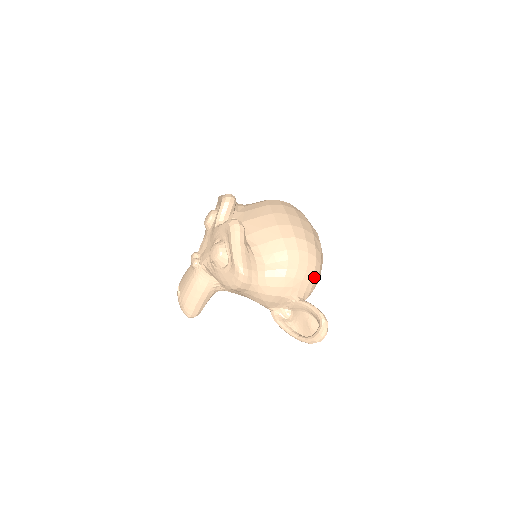
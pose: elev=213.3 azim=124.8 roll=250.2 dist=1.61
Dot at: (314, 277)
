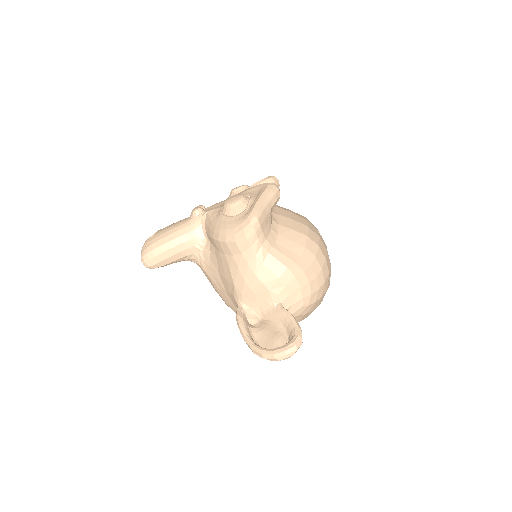
Dot at: (311, 298)
